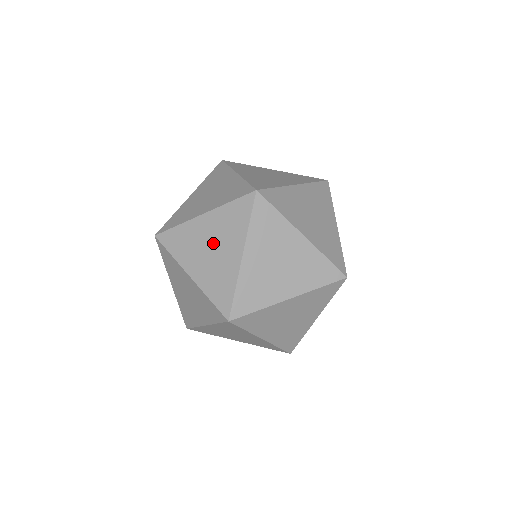
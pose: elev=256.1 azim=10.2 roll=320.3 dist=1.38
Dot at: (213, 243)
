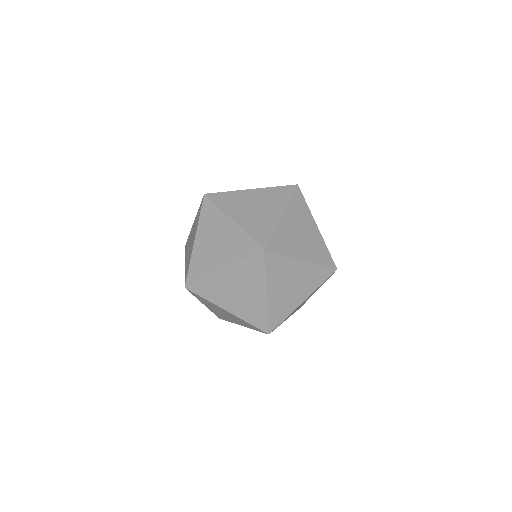
Dot at: (220, 242)
